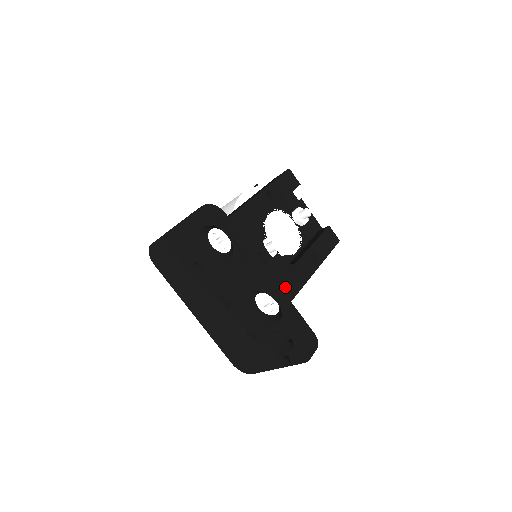
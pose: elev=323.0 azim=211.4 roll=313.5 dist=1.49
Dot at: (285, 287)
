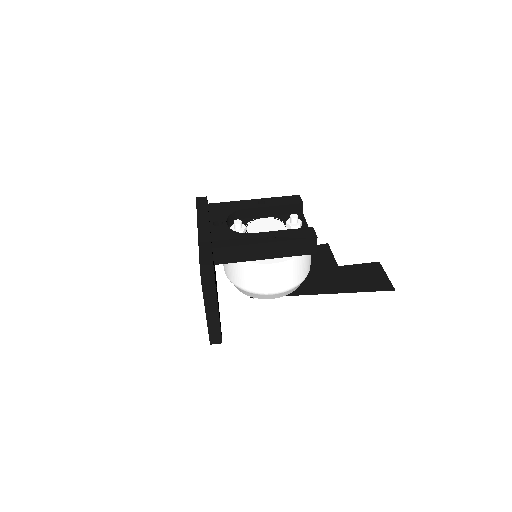
Dot at: (221, 240)
